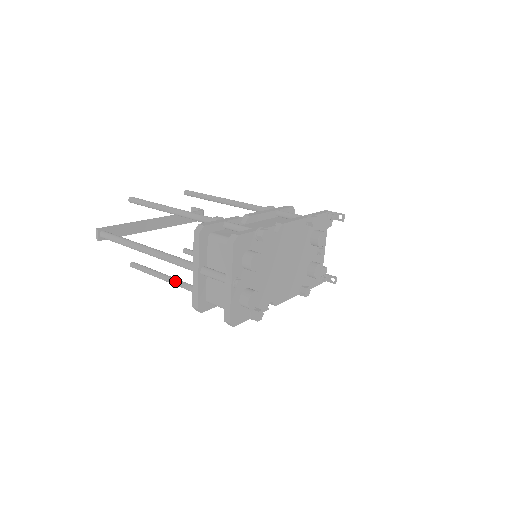
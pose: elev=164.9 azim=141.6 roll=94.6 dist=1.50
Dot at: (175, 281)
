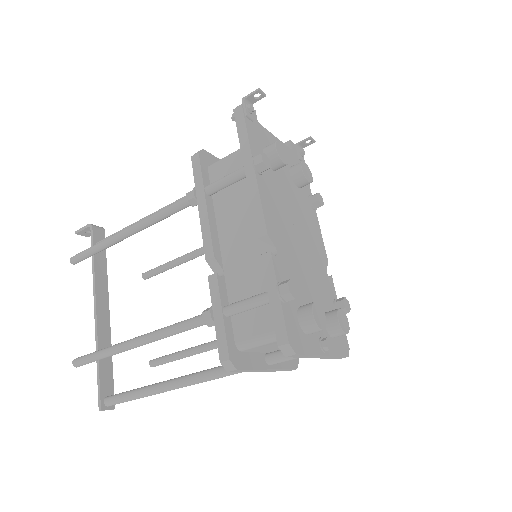
Dot at: occluded
